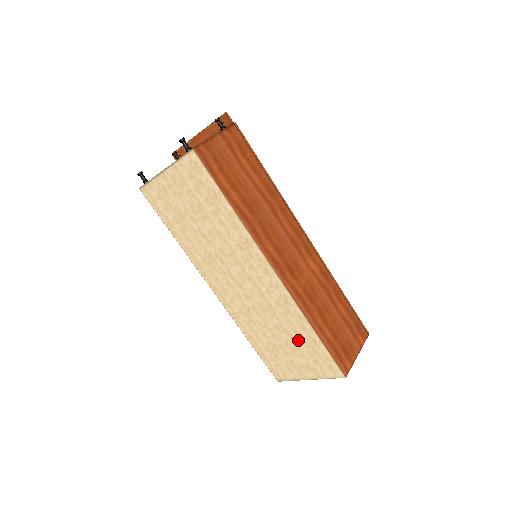
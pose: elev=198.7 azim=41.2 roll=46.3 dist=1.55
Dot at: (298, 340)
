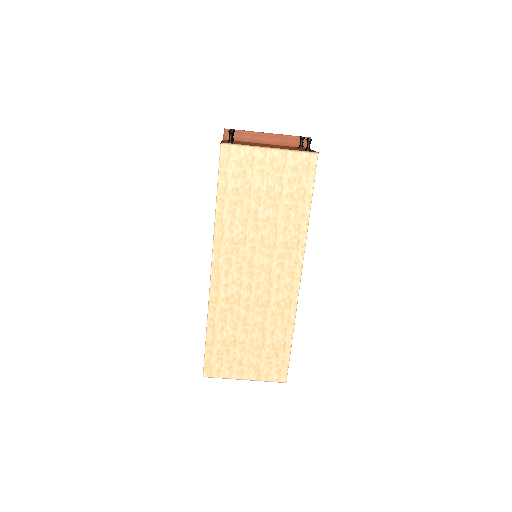
Dot at: (268, 341)
